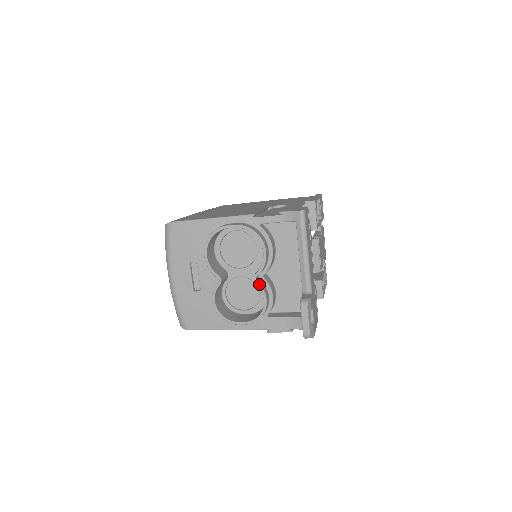
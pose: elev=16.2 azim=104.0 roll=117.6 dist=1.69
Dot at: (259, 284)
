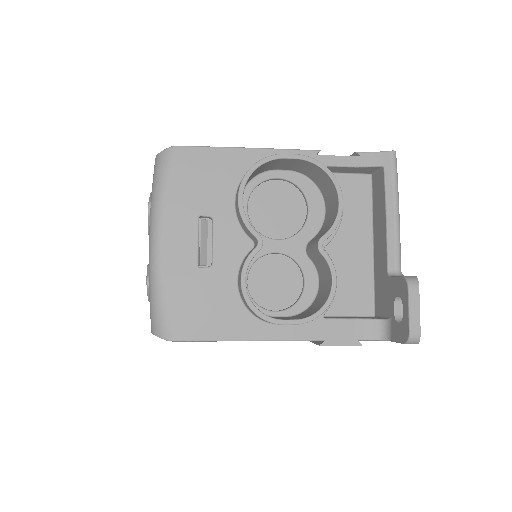
Dot at: occluded
